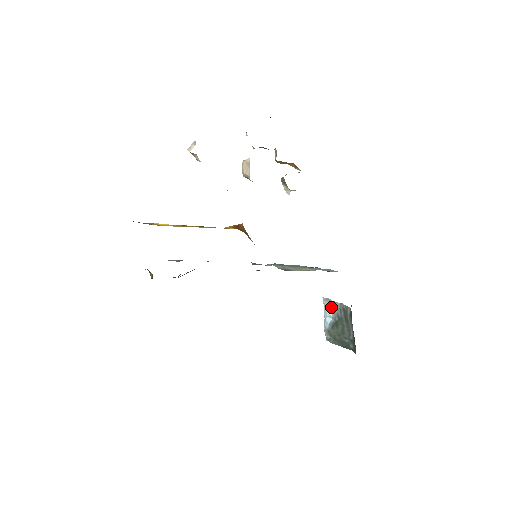
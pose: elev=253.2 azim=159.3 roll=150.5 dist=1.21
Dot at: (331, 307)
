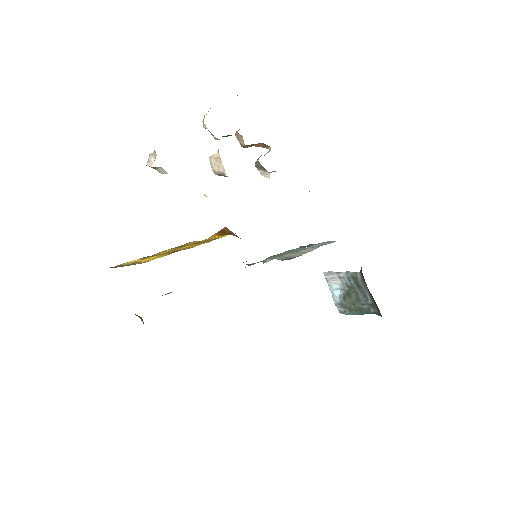
Dot at: (336, 279)
